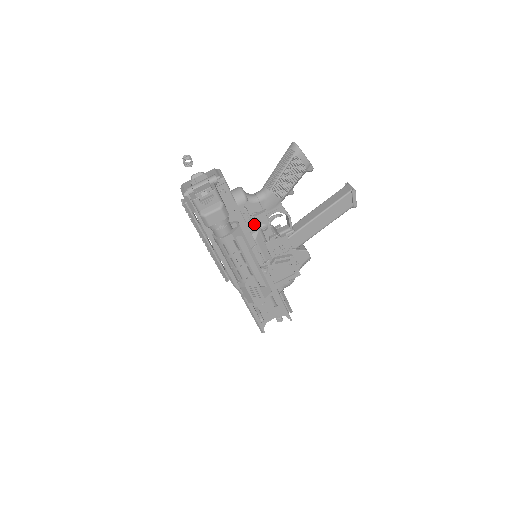
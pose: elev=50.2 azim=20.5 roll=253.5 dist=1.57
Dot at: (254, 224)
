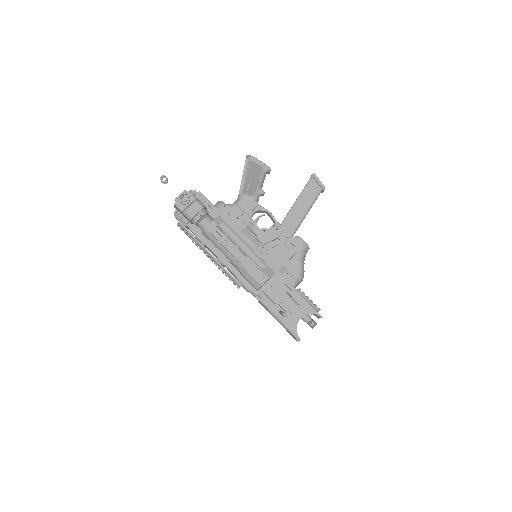
Dot at: (239, 223)
